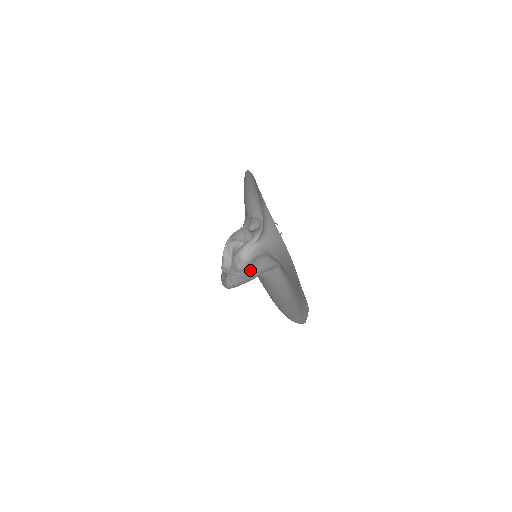
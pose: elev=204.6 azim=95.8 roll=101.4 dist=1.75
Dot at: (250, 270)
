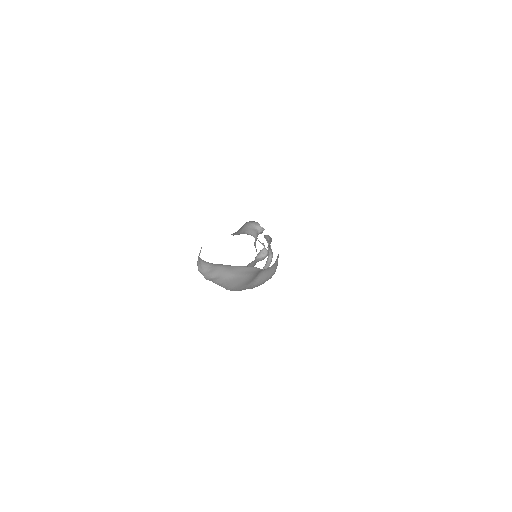
Dot at: (221, 278)
